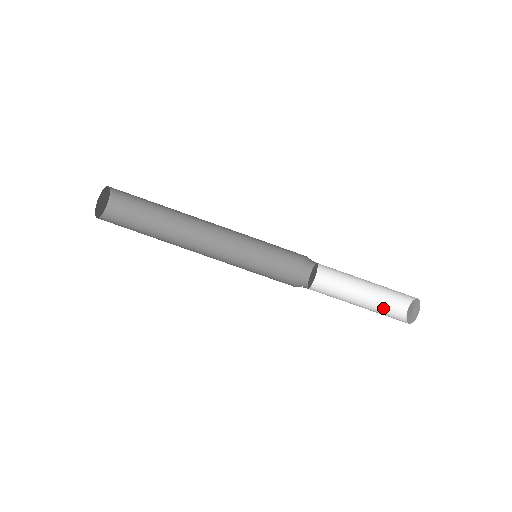
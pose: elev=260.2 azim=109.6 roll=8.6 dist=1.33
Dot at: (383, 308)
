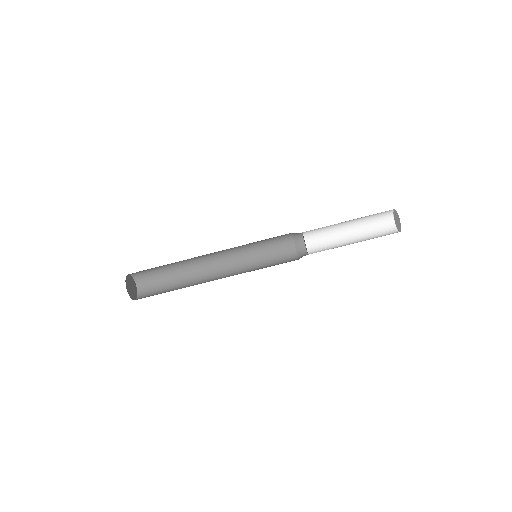
Dot at: (376, 236)
